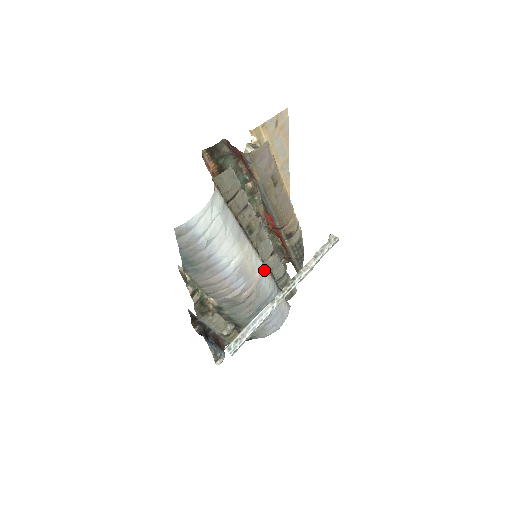
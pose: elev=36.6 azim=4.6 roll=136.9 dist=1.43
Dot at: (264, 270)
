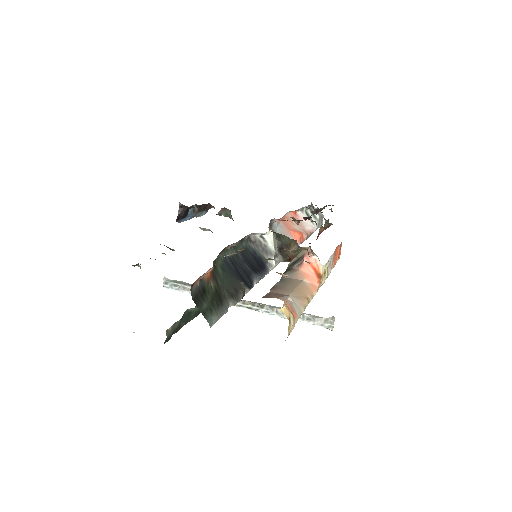
Dot at: occluded
